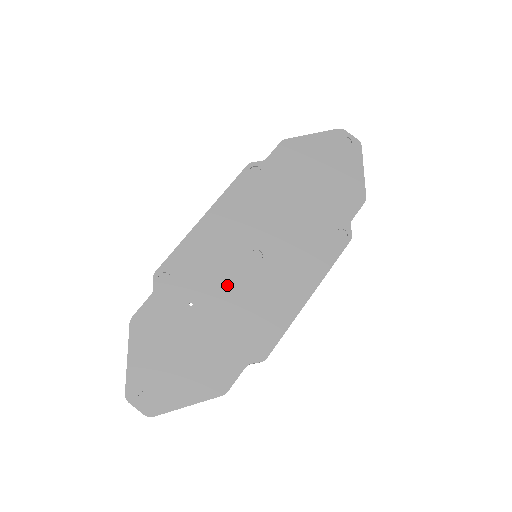
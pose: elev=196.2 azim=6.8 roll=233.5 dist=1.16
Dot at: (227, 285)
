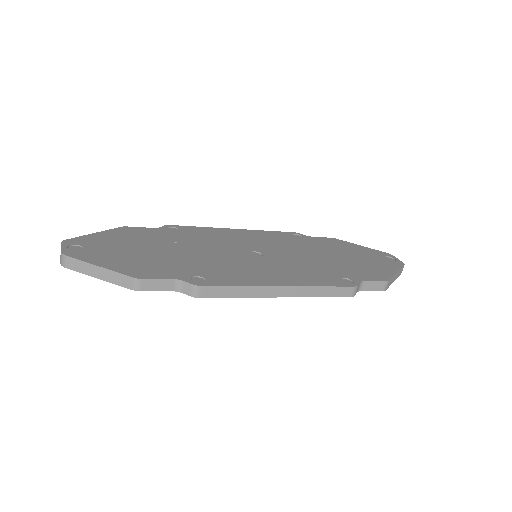
Dot at: (215, 250)
